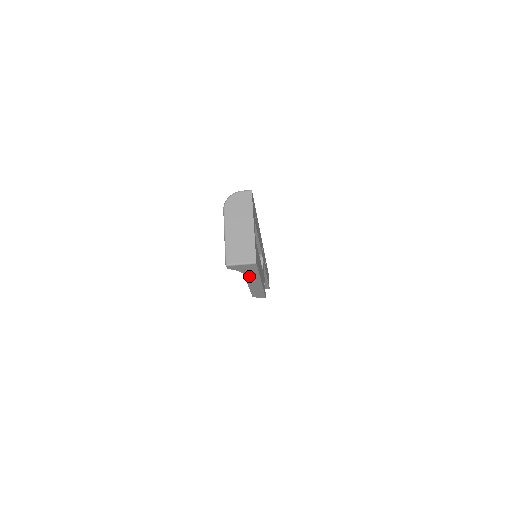
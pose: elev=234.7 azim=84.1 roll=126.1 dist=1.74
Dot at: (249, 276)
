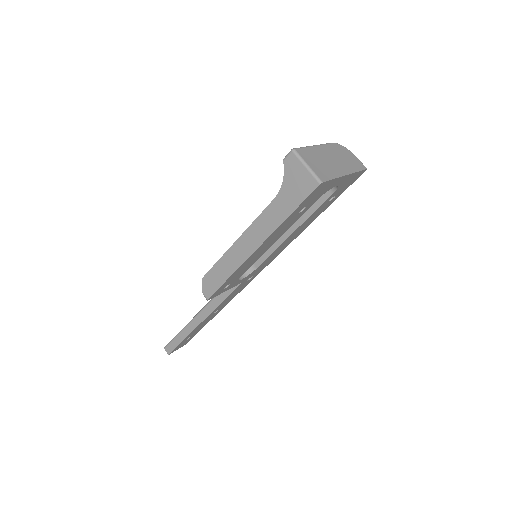
Dot at: (272, 212)
